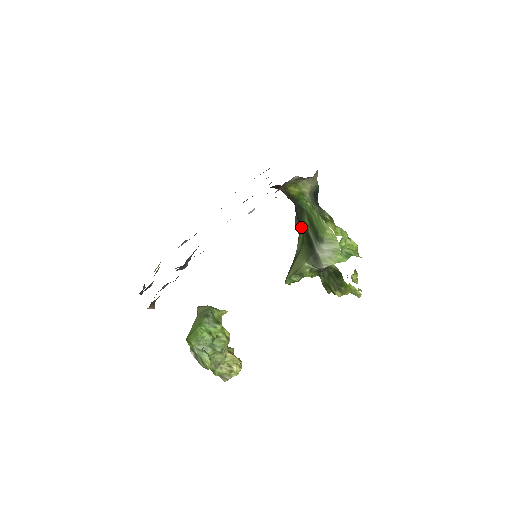
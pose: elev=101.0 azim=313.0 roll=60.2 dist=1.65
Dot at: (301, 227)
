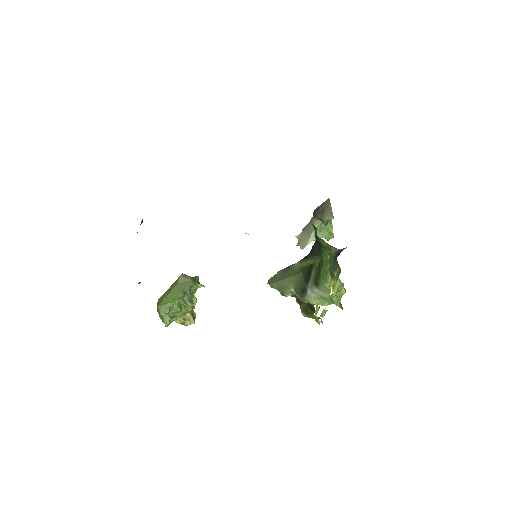
Dot at: (310, 259)
